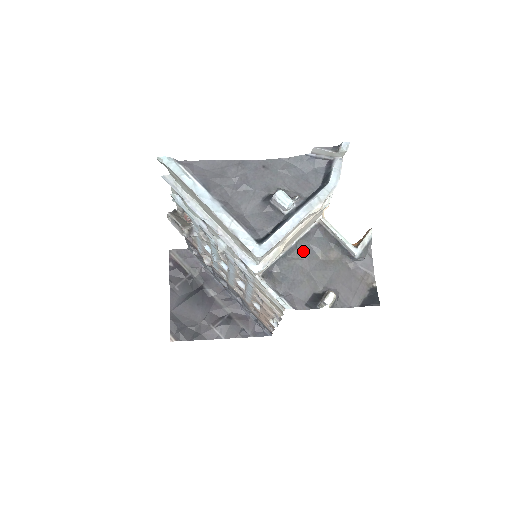
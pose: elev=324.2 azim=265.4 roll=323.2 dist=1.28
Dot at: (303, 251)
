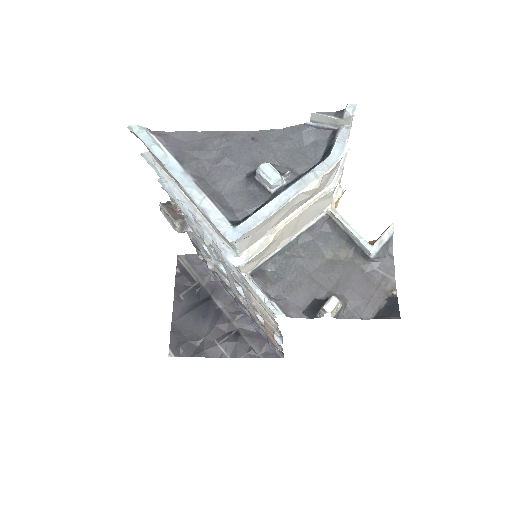
Dot at: (306, 248)
